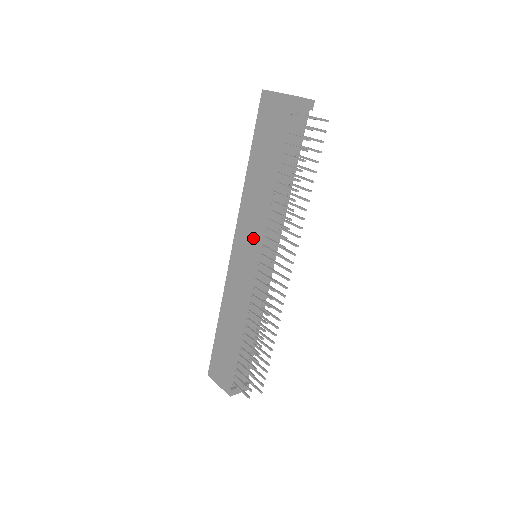
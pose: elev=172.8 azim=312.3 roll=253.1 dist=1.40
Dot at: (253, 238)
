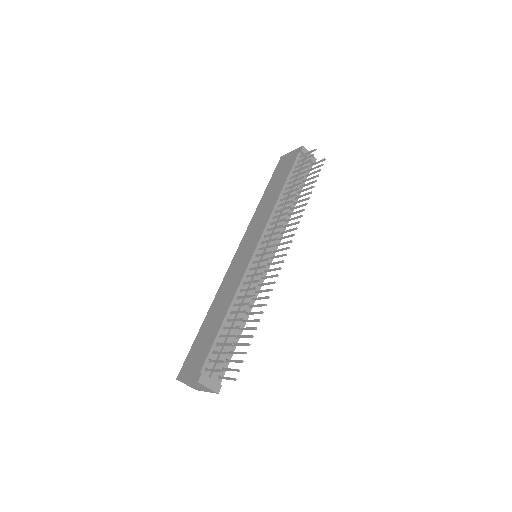
Dot at: (257, 233)
